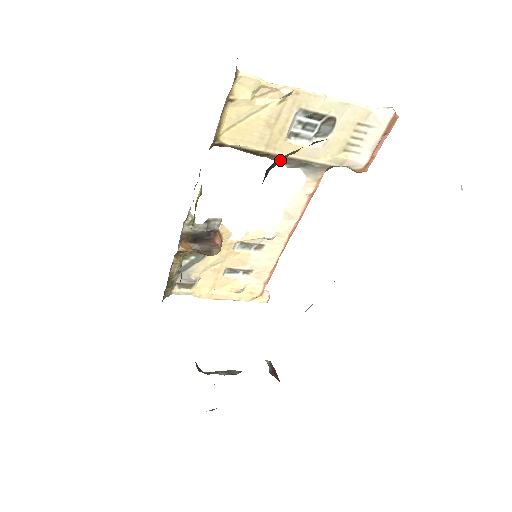
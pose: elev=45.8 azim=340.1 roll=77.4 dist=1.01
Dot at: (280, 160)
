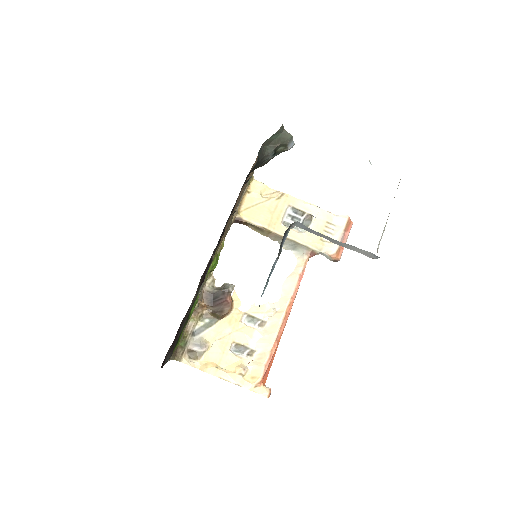
Dot at: (269, 150)
